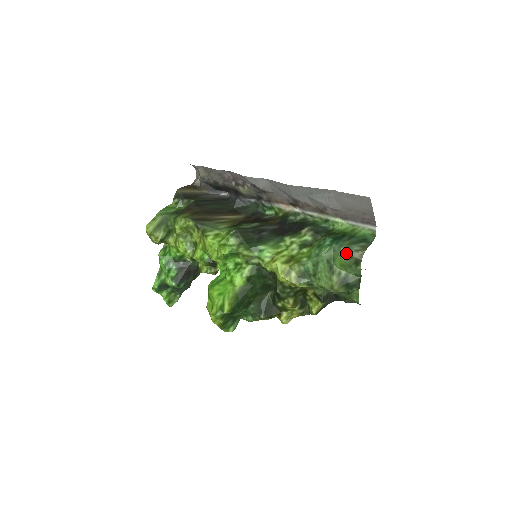
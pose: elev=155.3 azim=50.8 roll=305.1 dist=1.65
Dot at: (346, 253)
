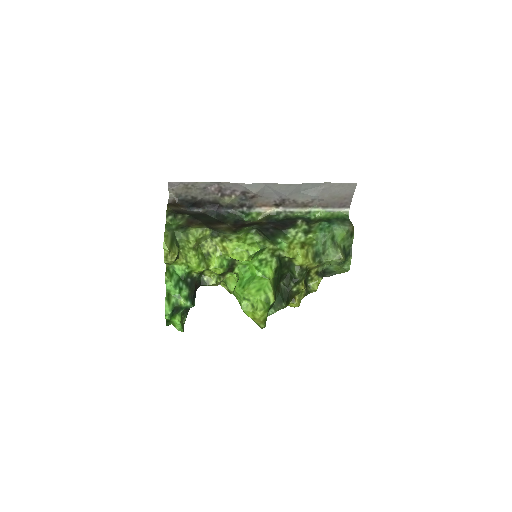
Dot at: (346, 228)
